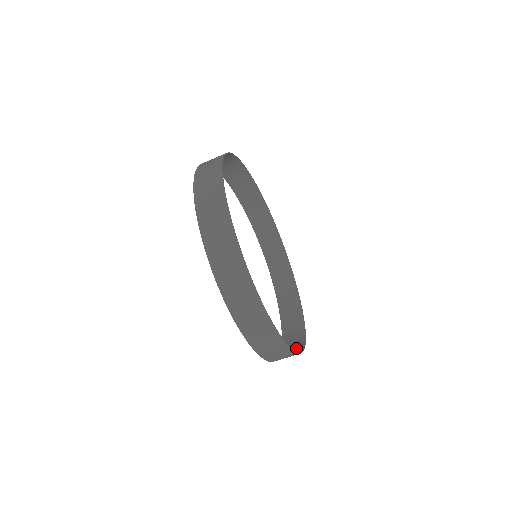
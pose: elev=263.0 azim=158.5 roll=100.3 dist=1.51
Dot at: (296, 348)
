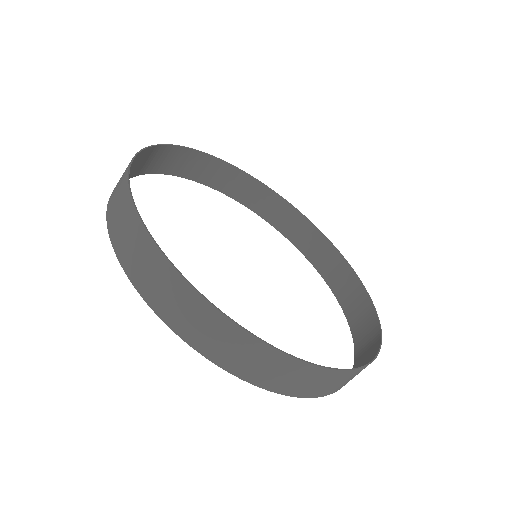
Dot at: (370, 351)
